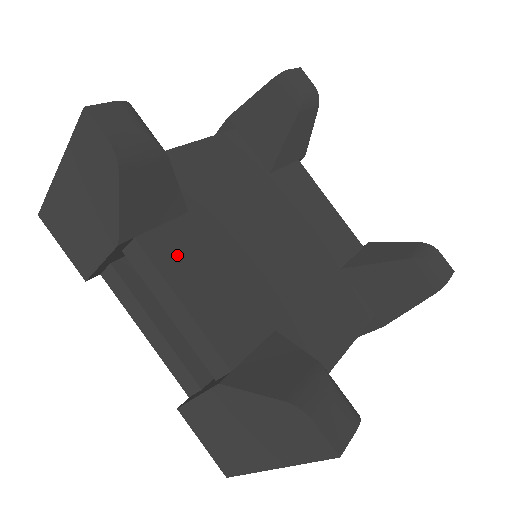
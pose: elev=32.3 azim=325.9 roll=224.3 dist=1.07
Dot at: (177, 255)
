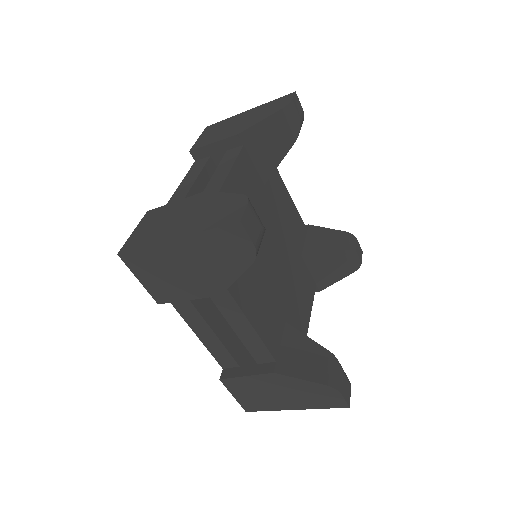
Dot at: (243, 288)
